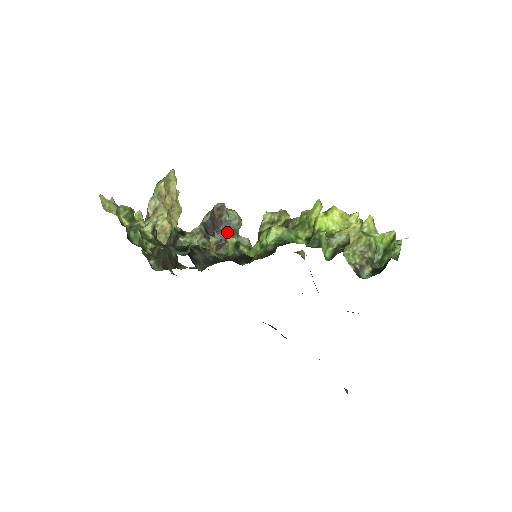
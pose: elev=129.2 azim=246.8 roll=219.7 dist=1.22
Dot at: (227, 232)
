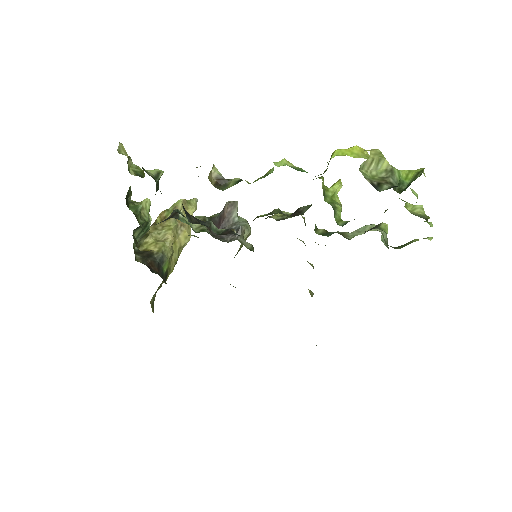
Dot at: occluded
